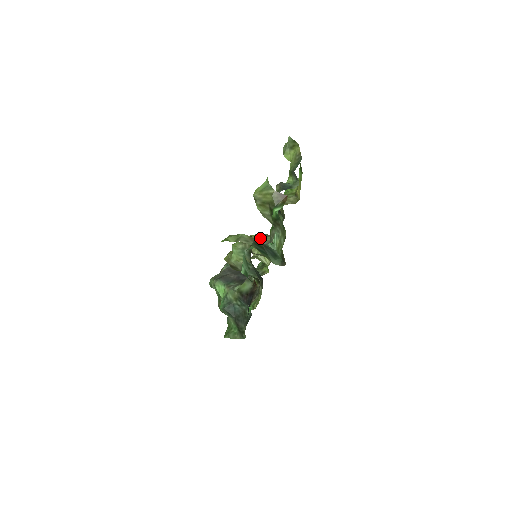
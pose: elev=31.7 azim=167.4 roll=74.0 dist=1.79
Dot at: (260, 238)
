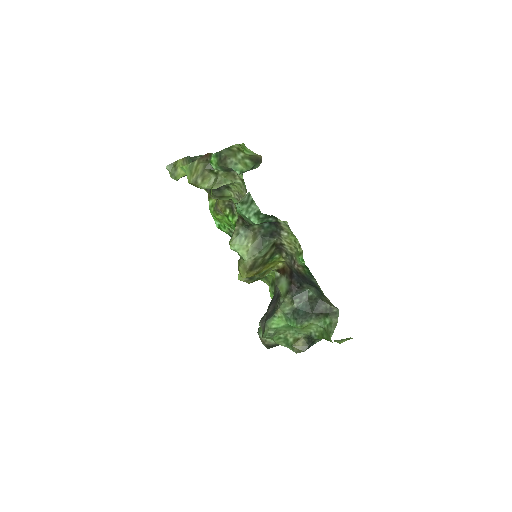
Dot at: occluded
